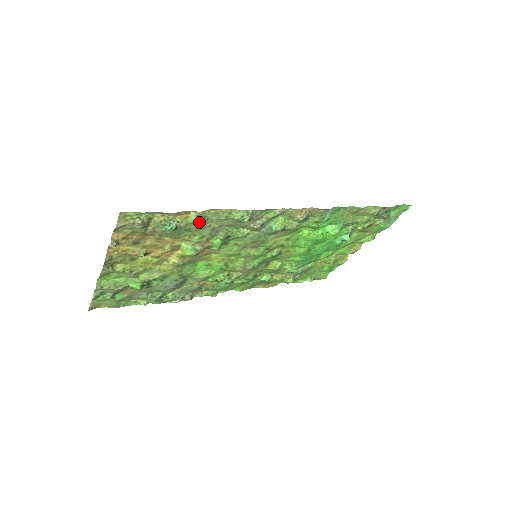
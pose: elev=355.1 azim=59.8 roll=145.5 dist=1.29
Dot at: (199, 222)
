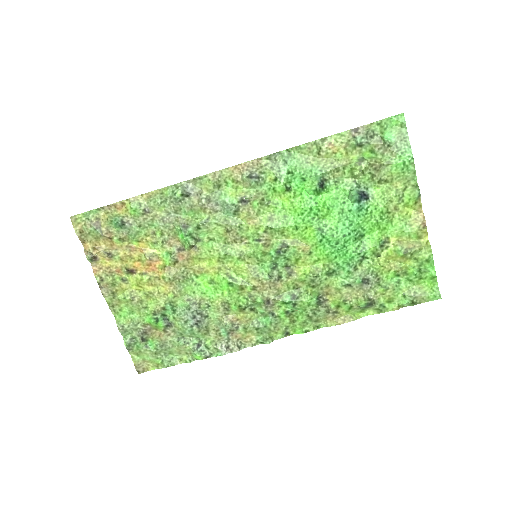
Dot at: (140, 211)
